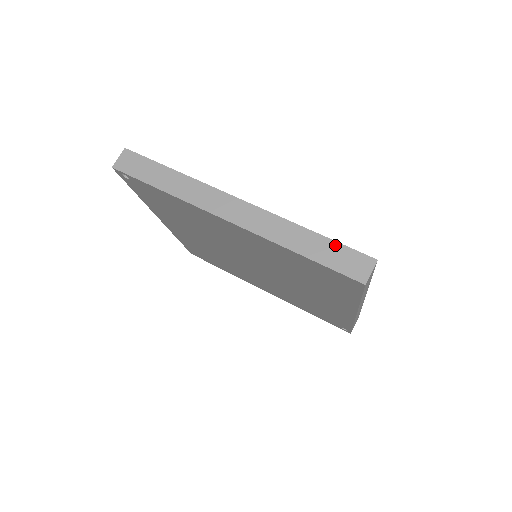
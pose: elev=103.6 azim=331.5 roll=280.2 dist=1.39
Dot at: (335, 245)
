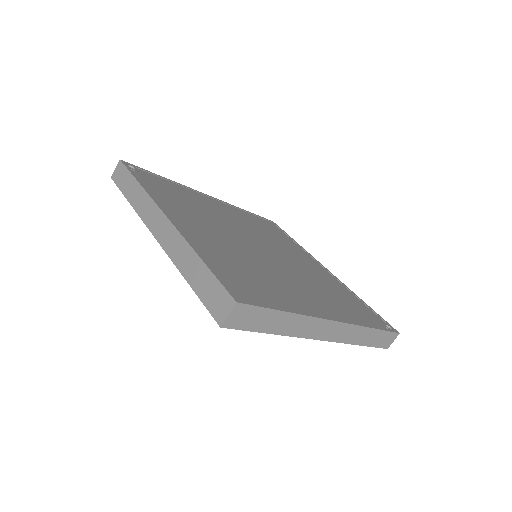
Dot at: (211, 277)
